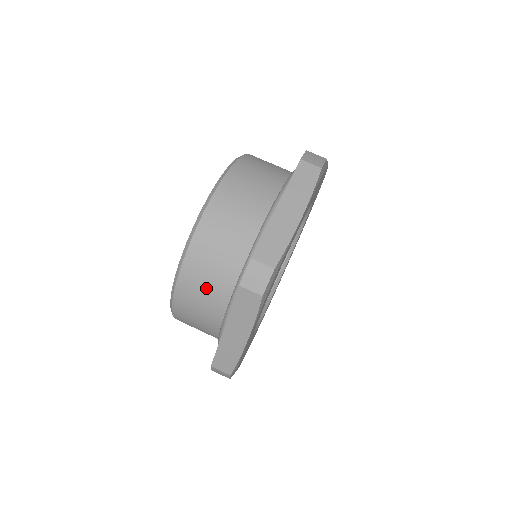
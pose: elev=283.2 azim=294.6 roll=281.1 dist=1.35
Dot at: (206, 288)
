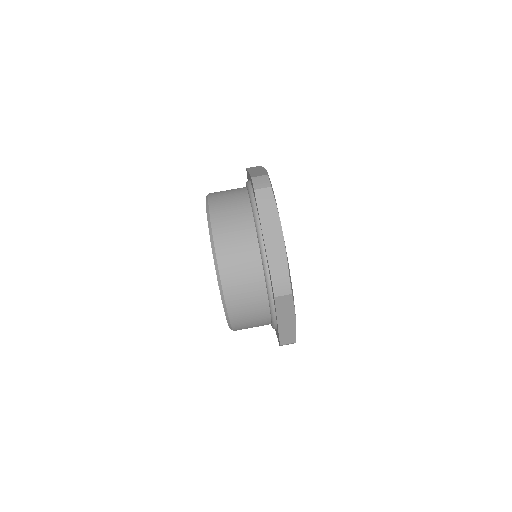
Dot at: (249, 306)
